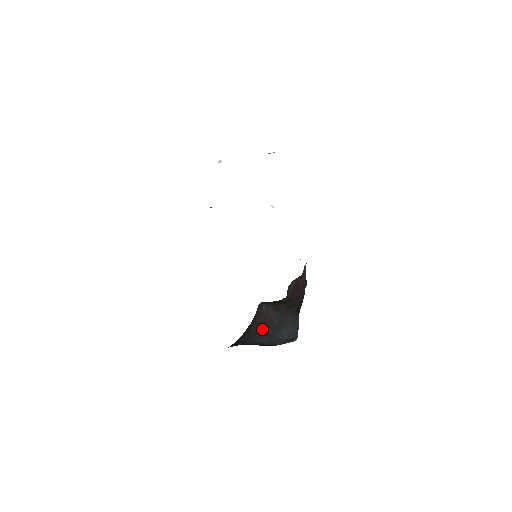
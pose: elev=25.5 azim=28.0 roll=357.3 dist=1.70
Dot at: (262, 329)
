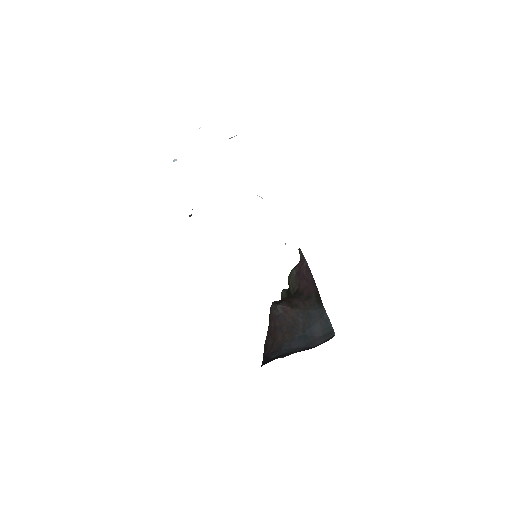
Dot at: (289, 332)
